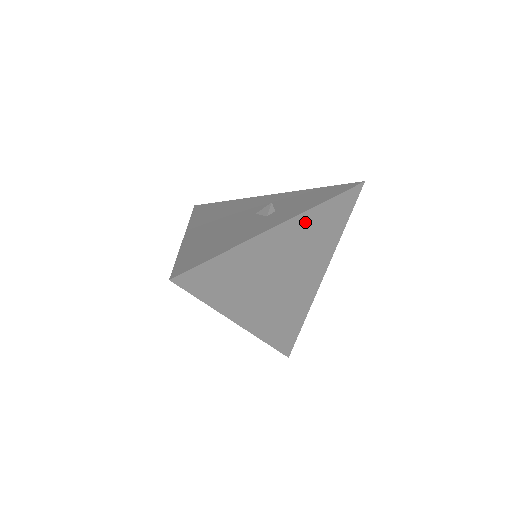
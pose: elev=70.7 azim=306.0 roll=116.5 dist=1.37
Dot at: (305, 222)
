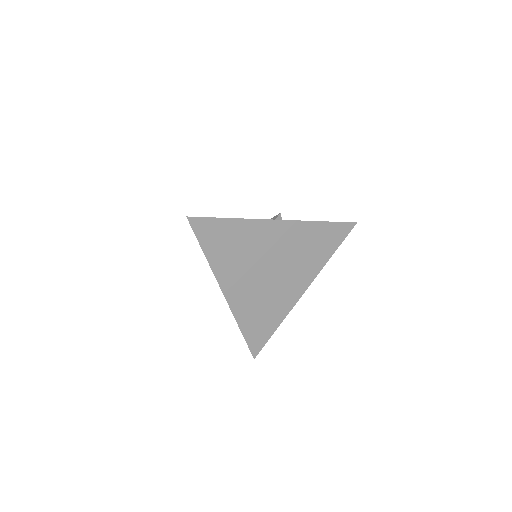
Dot at: (301, 230)
